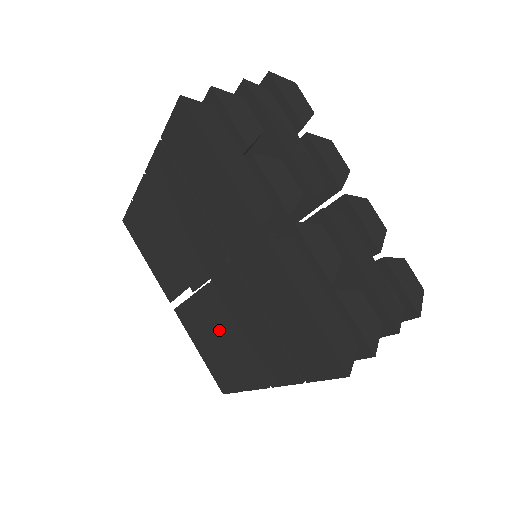
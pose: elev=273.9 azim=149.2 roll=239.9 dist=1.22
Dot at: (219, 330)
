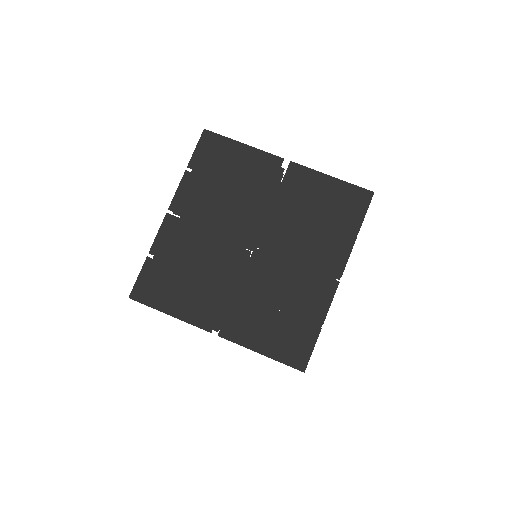
Dot at: (277, 286)
